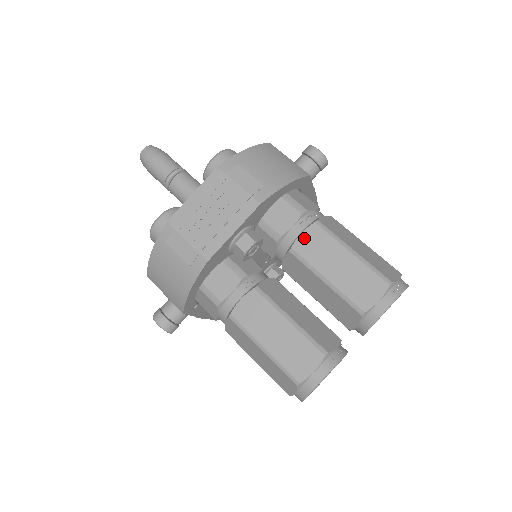
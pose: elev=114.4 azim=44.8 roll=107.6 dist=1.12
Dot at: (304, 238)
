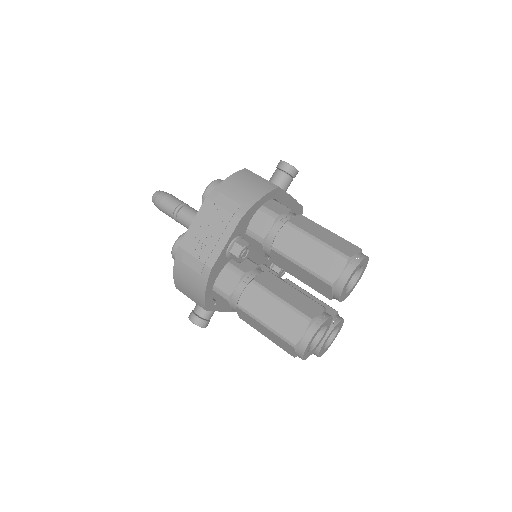
Dot at: (280, 237)
